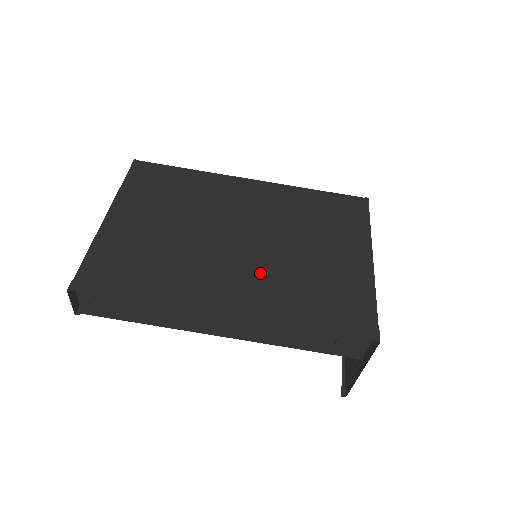
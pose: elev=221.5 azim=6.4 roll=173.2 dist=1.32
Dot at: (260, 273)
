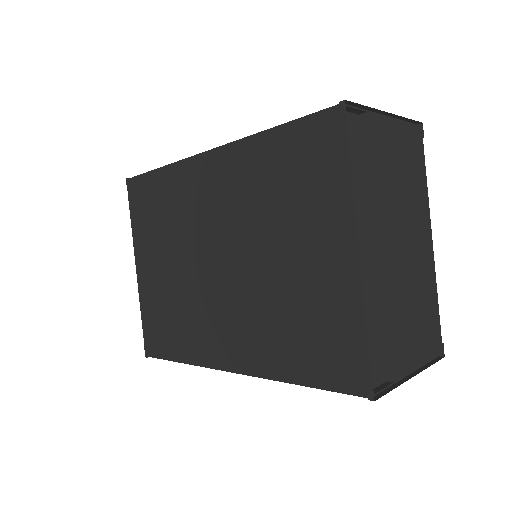
Dot at: (245, 312)
